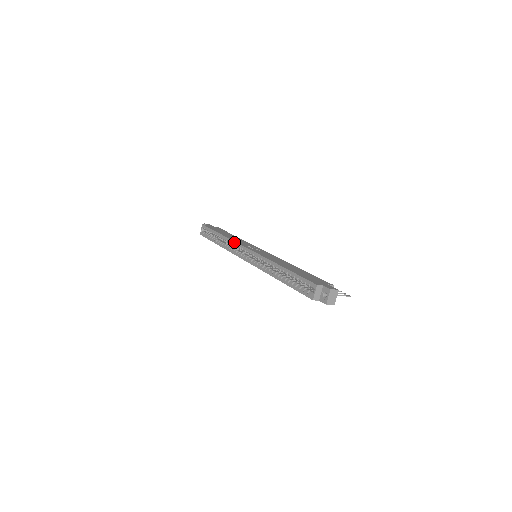
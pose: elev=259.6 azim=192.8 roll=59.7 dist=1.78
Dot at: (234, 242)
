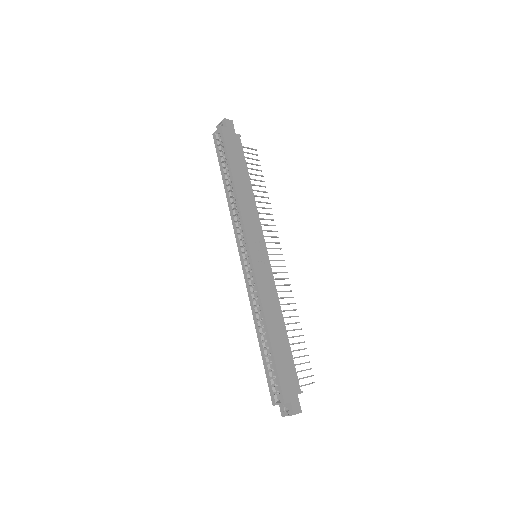
Dot at: (241, 220)
